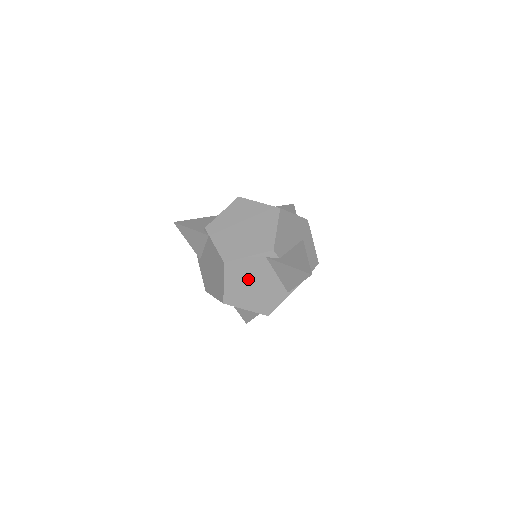
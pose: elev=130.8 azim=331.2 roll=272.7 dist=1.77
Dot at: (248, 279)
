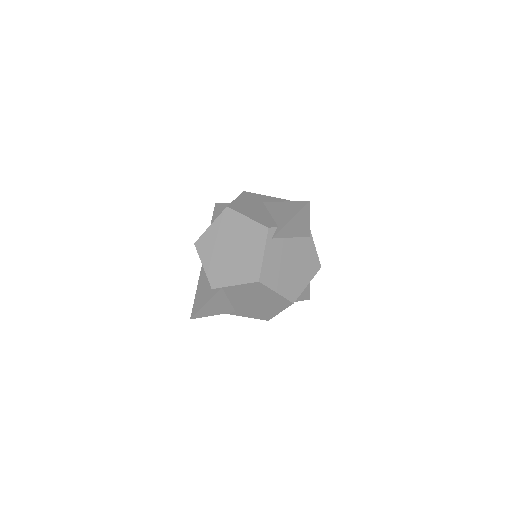
Dot at: (283, 267)
